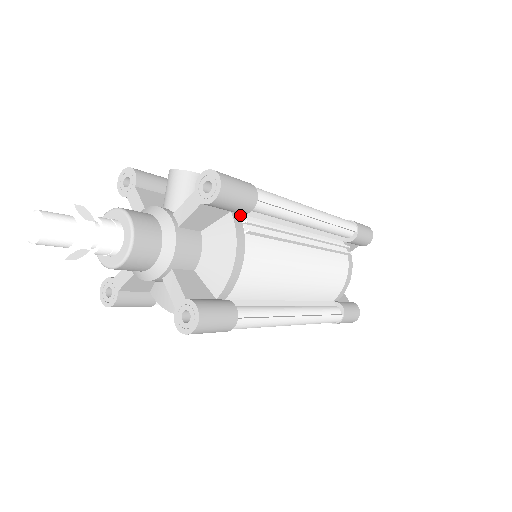
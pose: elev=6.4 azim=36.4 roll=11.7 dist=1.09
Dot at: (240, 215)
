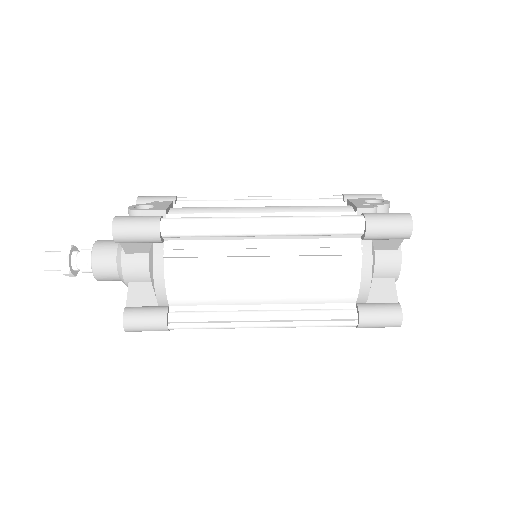
Dot at: (164, 242)
